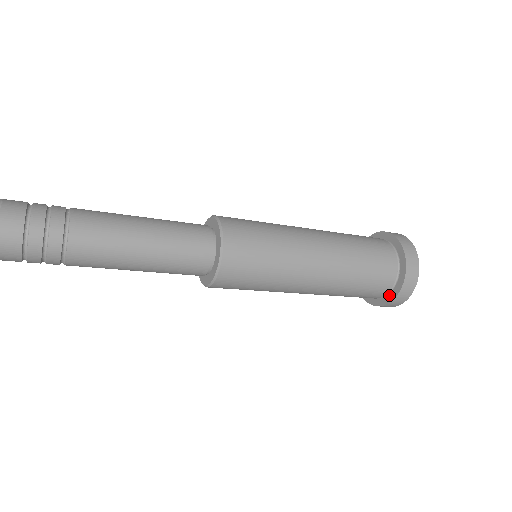
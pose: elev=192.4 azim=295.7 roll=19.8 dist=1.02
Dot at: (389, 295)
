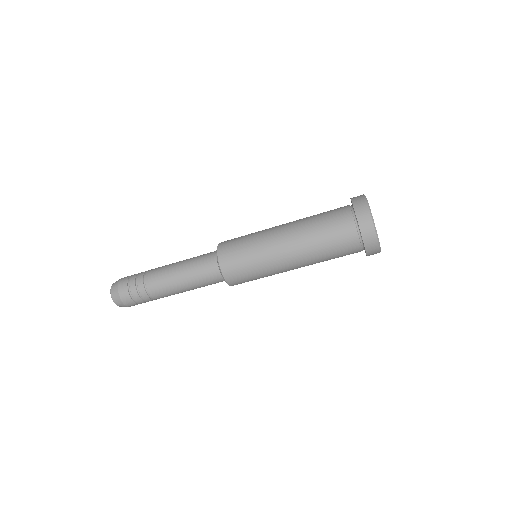
Dot at: occluded
